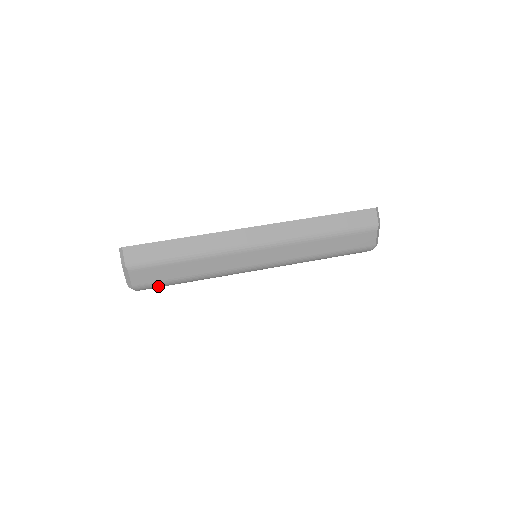
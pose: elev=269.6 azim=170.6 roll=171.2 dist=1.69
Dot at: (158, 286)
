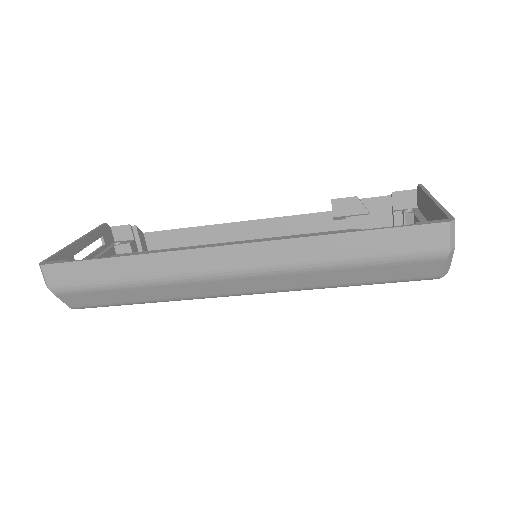
Dot at: (106, 306)
